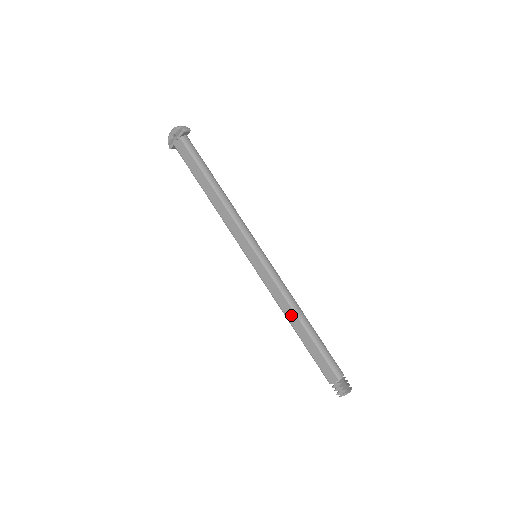
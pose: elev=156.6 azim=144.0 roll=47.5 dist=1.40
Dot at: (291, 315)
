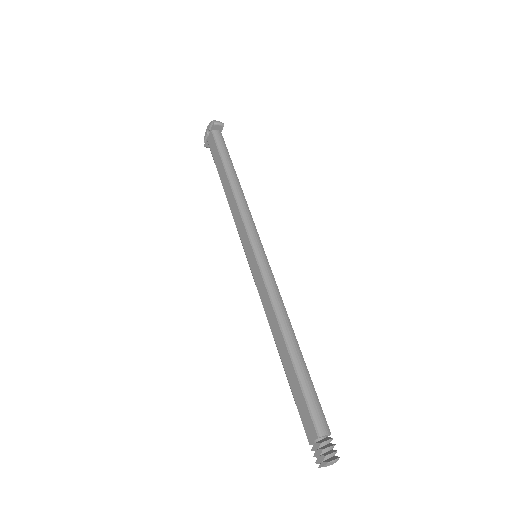
Dot at: (277, 332)
